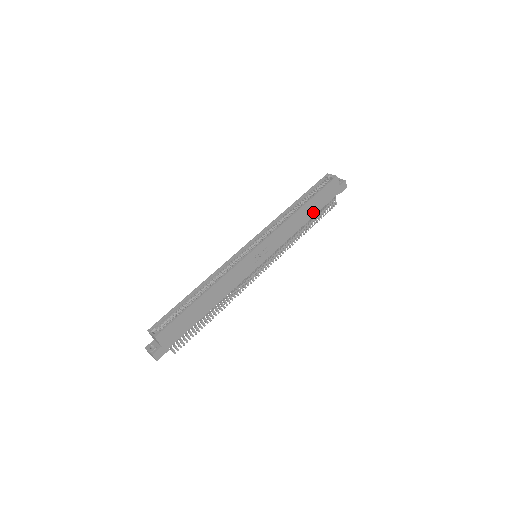
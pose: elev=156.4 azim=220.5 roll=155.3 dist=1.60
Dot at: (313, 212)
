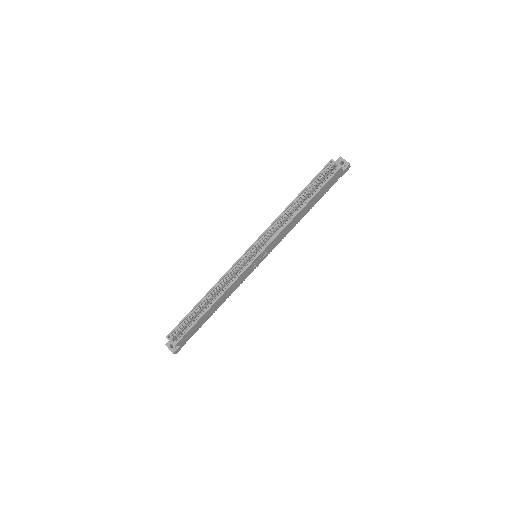
Dot at: (313, 204)
